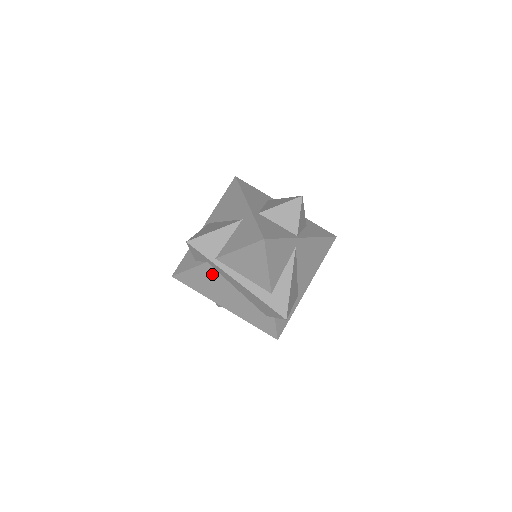
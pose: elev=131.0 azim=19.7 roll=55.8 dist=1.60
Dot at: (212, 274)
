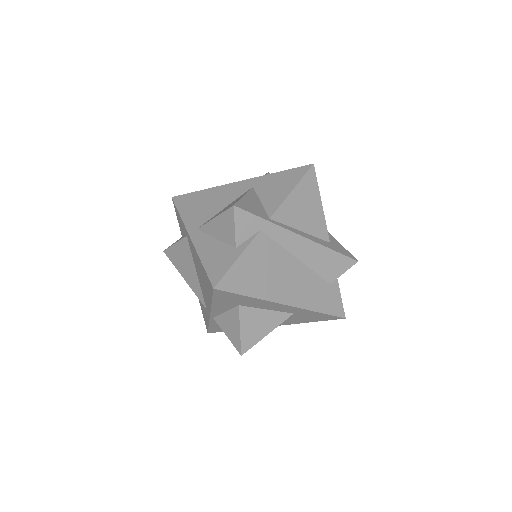
Dot at: (267, 249)
